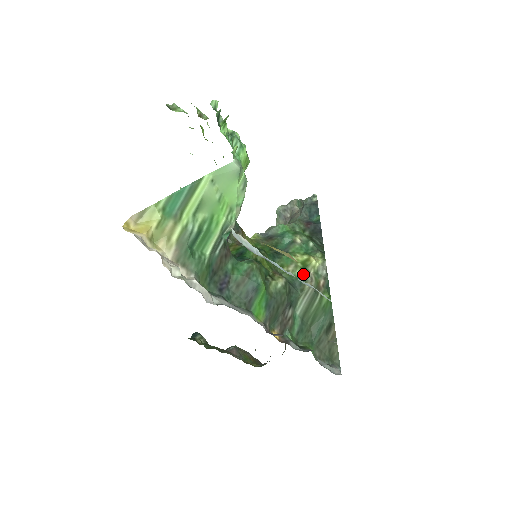
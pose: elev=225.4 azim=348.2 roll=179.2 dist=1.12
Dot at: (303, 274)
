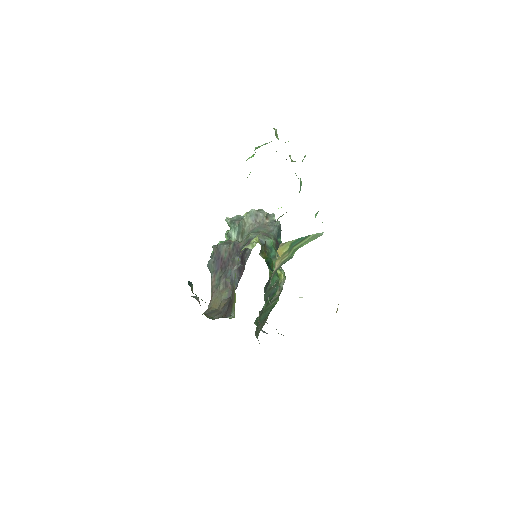
Dot at: occluded
